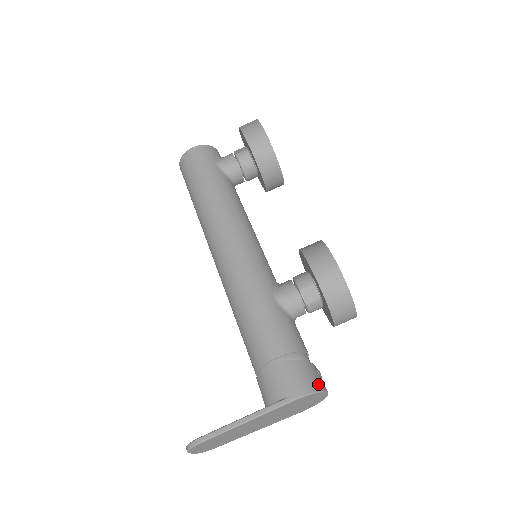
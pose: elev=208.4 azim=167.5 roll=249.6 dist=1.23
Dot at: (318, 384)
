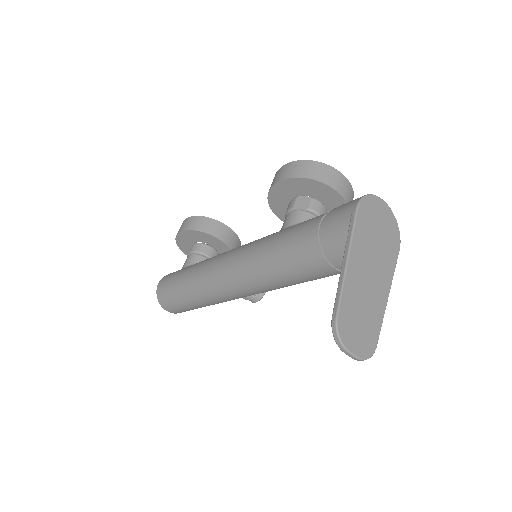
Dot at: occluded
